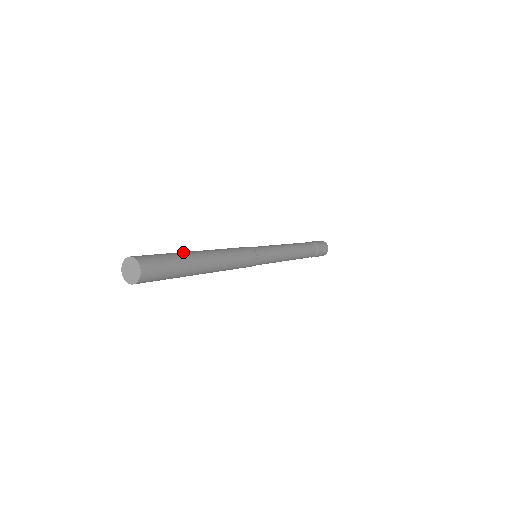
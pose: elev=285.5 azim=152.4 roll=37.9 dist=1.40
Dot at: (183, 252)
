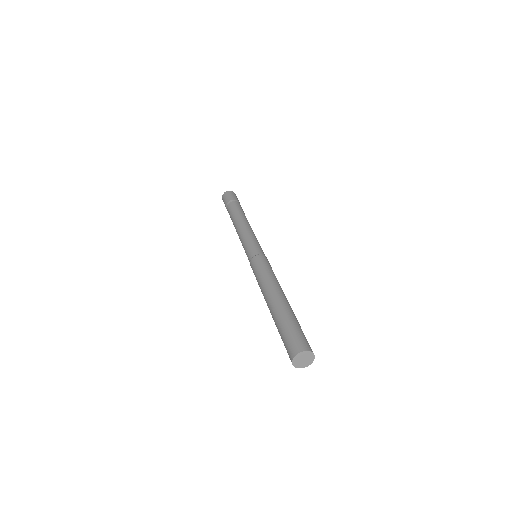
Dot at: occluded
